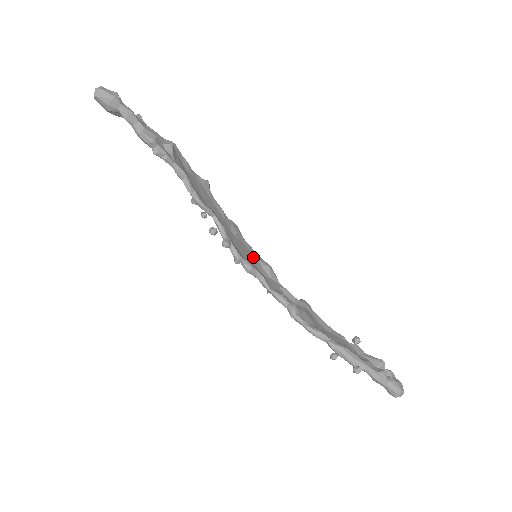
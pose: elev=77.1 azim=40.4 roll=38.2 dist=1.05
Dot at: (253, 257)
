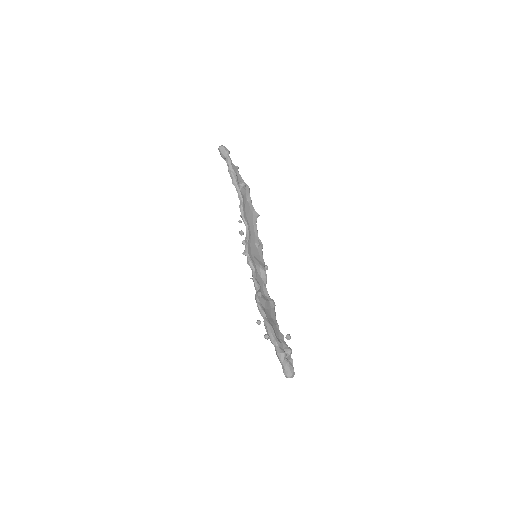
Dot at: (259, 262)
